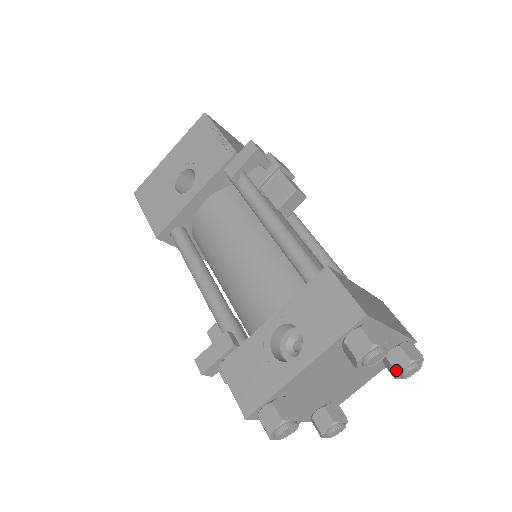
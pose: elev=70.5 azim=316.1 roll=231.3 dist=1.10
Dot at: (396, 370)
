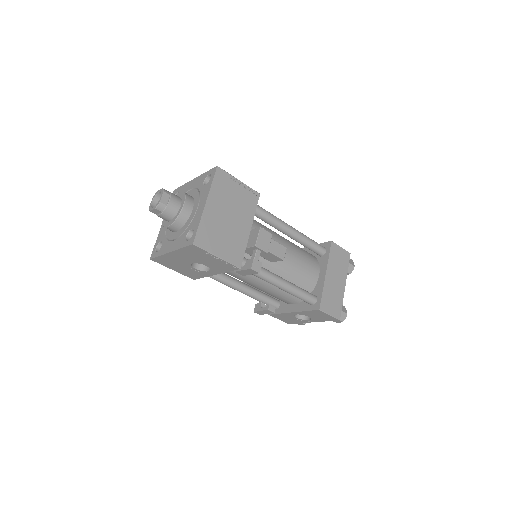
Dot at: occluded
